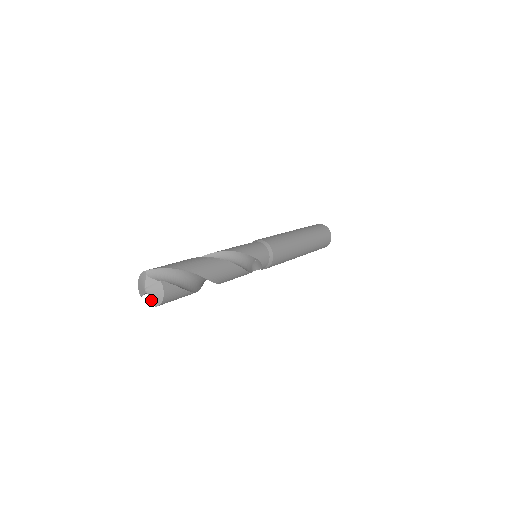
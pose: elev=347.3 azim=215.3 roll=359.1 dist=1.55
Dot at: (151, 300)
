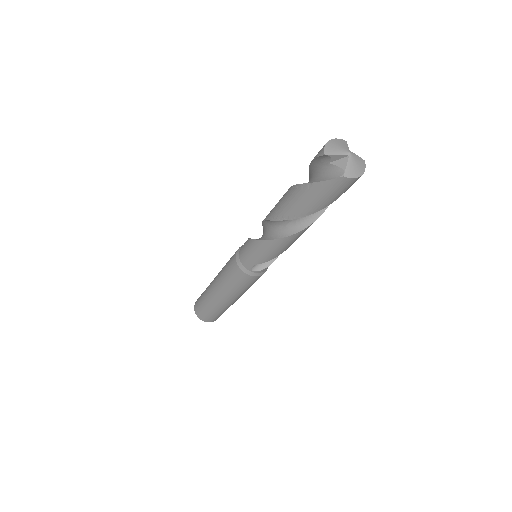
Dot at: (346, 166)
